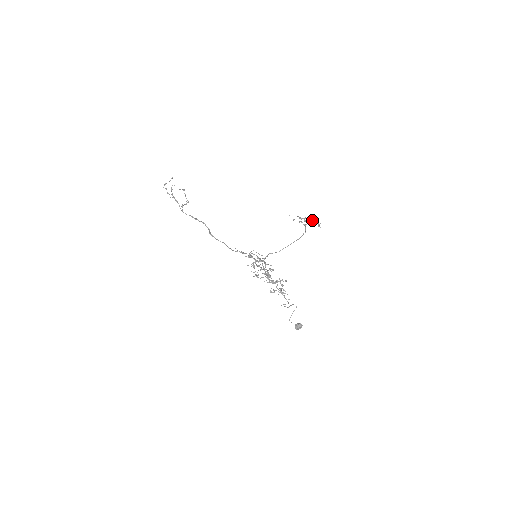
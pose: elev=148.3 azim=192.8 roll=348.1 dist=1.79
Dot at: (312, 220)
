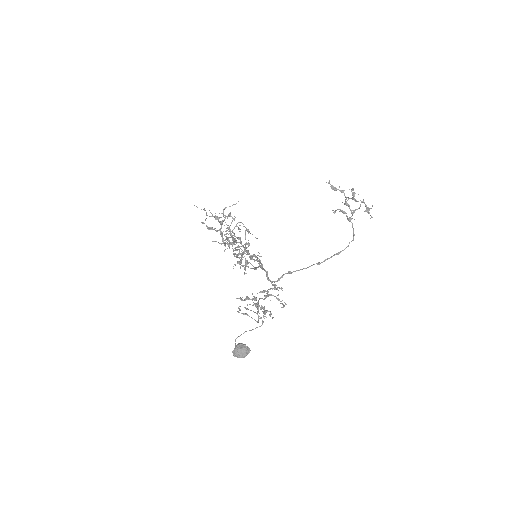
Dot at: occluded
